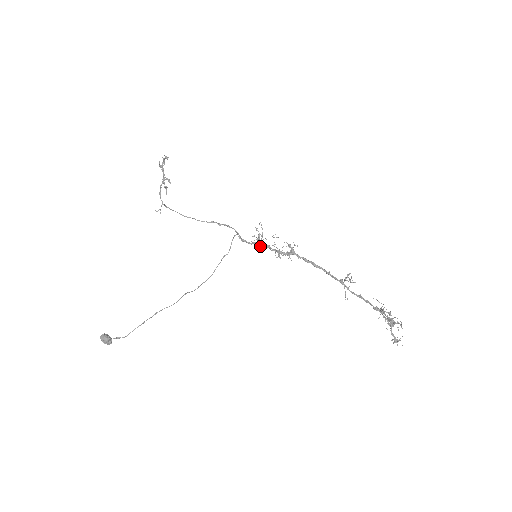
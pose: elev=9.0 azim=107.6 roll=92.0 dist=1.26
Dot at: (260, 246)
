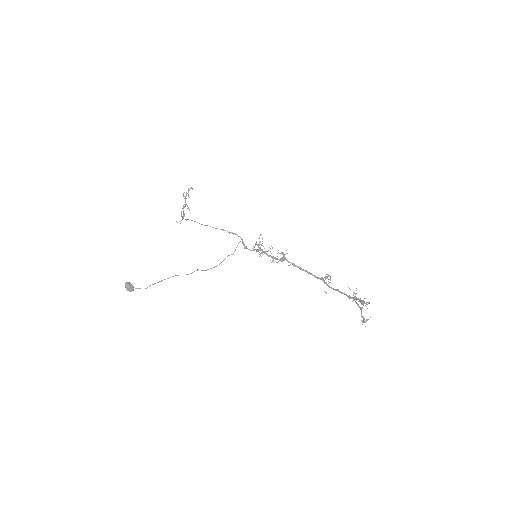
Dot at: occluded
